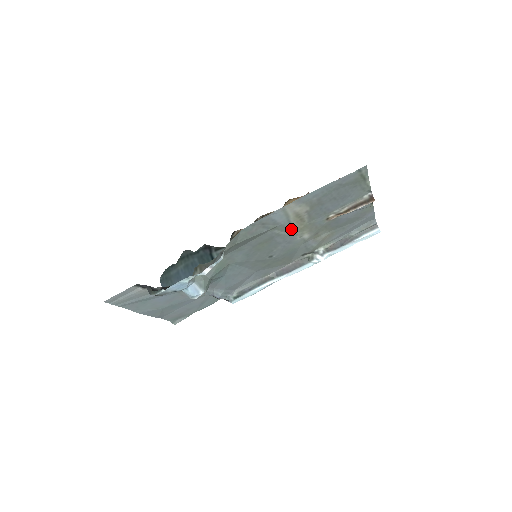
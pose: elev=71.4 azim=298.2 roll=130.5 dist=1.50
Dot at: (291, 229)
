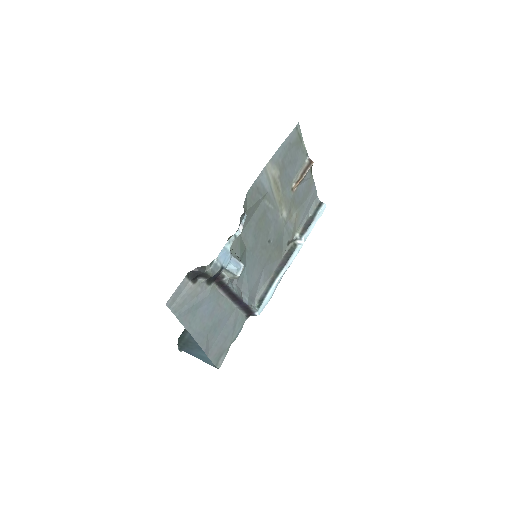
Dot at: (274, 202)
